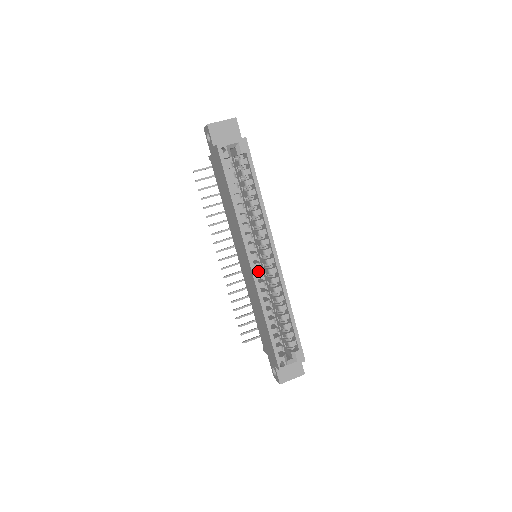
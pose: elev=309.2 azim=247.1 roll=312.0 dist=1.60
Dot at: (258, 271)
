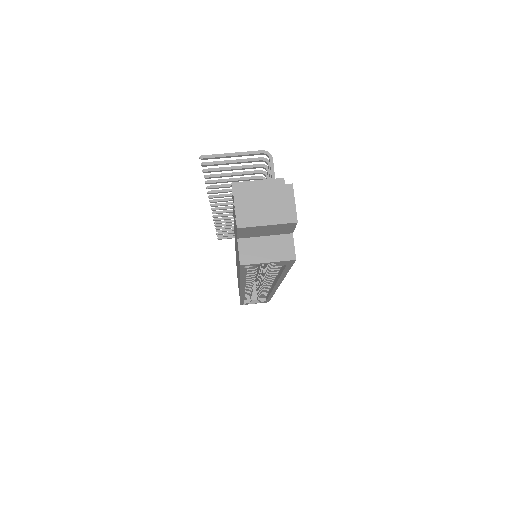
Dot at: occluded
